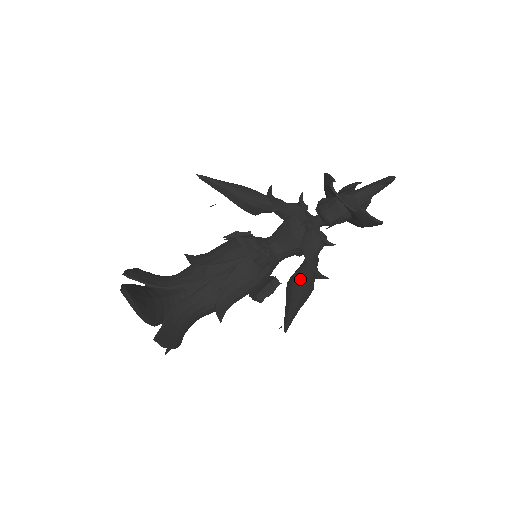
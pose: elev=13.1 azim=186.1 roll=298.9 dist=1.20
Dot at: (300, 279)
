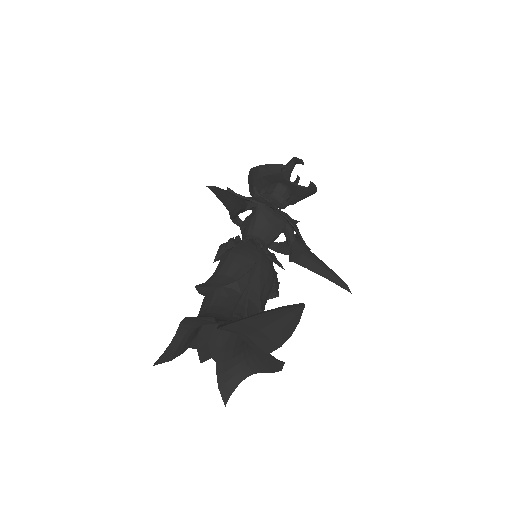
Dot at: (311, 254)
